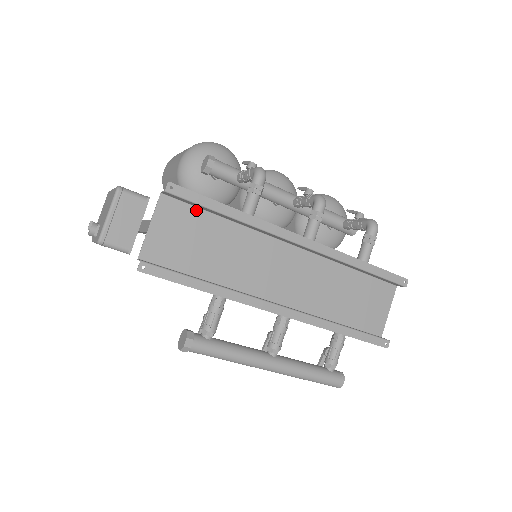
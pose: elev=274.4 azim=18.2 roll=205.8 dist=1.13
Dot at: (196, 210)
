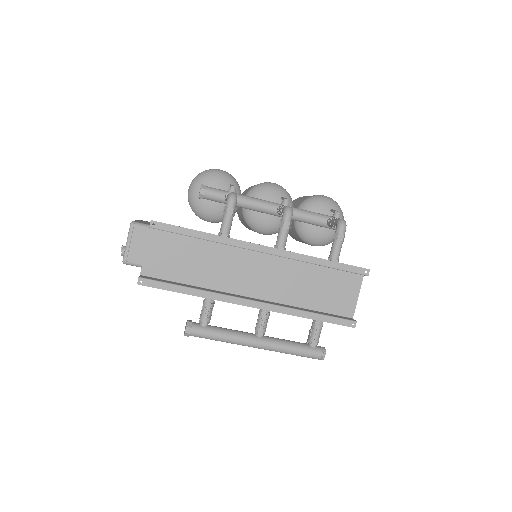
Dot at: (178, 236)
